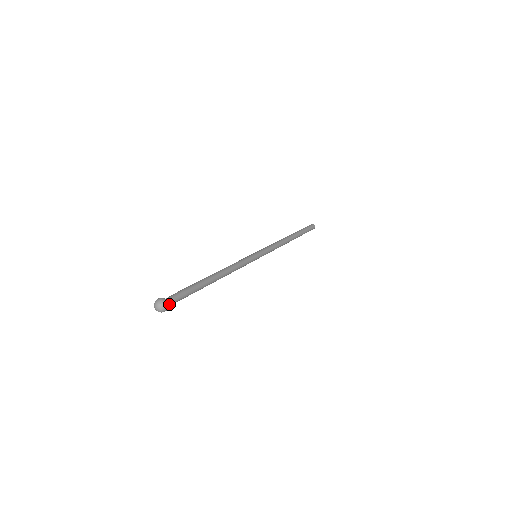
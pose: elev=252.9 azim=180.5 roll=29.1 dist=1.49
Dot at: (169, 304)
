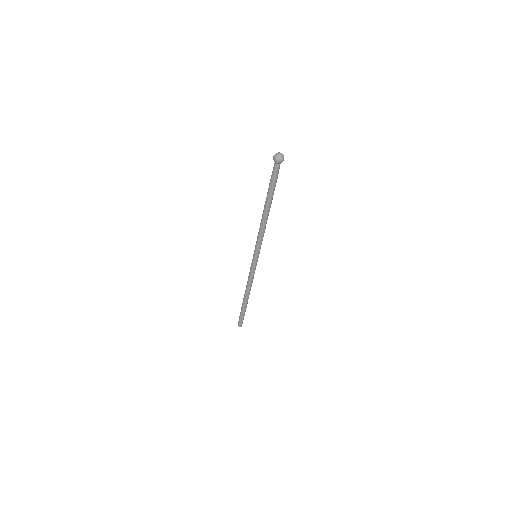
Dot at: occluded
